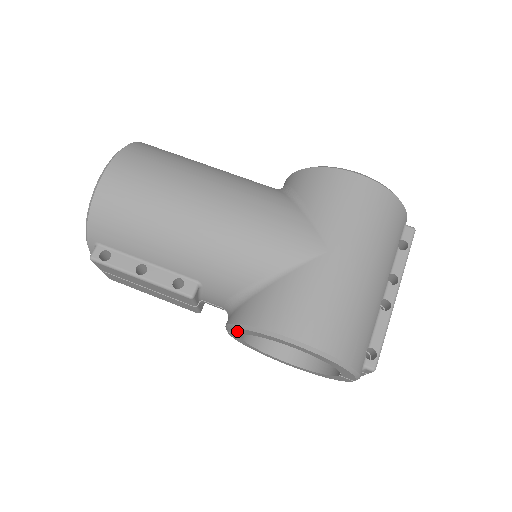
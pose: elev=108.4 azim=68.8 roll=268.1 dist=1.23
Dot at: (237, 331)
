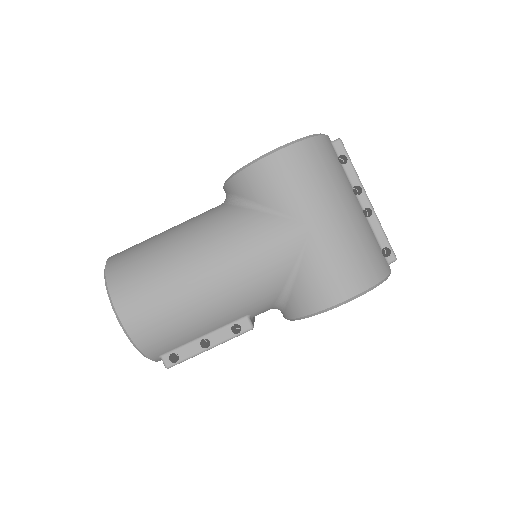
Dot at: occluded
